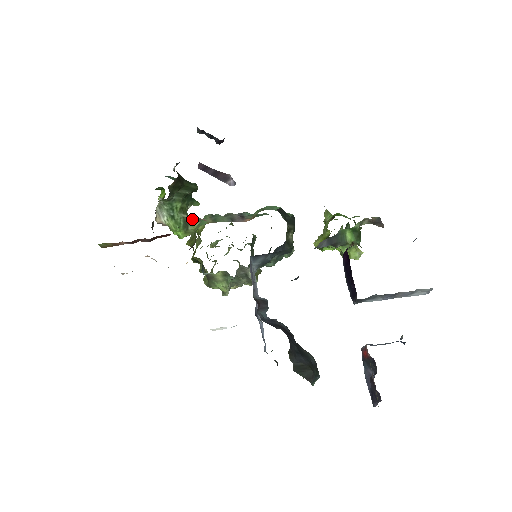
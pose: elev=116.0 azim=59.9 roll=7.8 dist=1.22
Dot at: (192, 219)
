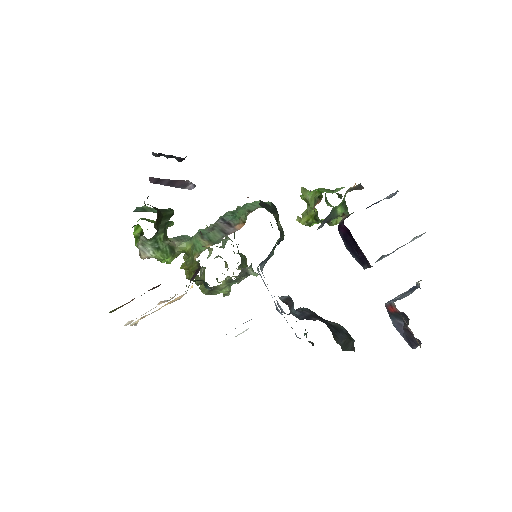
Dot at: (175, 241)
